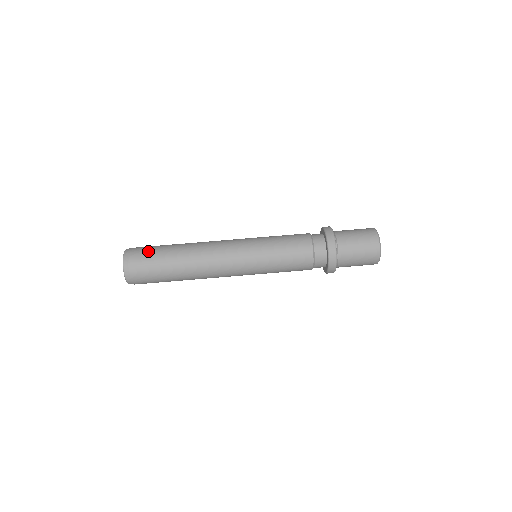
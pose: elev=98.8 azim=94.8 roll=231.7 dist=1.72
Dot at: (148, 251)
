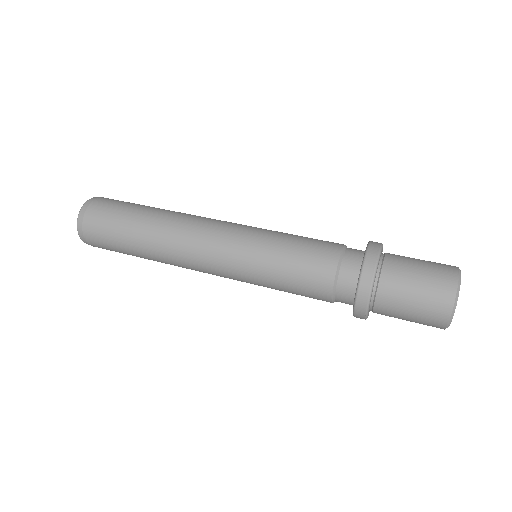
Dot at: (113, 207)
